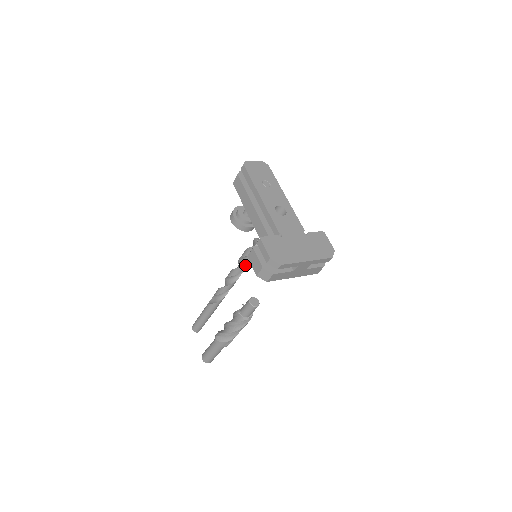
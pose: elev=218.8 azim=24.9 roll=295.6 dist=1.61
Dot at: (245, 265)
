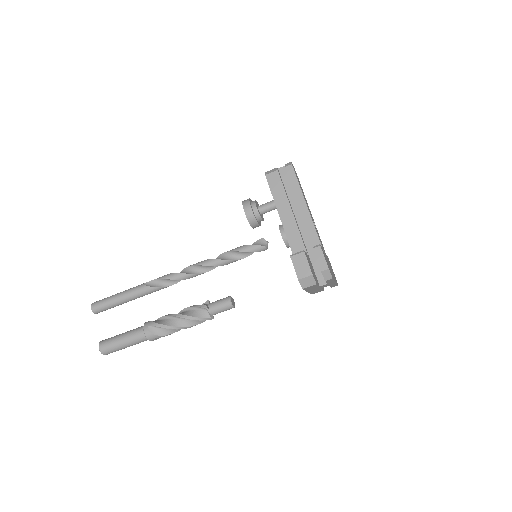
Dot at: (235, 260)
